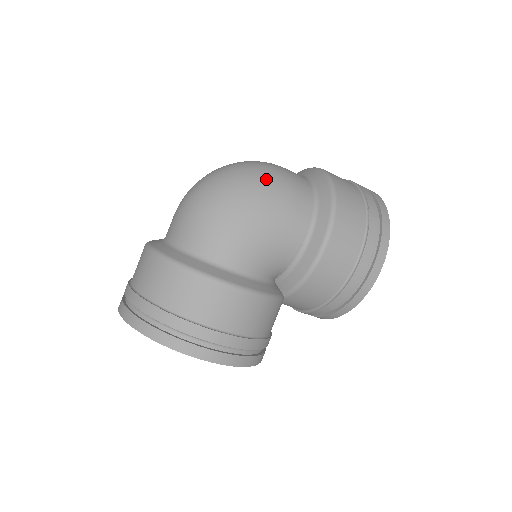
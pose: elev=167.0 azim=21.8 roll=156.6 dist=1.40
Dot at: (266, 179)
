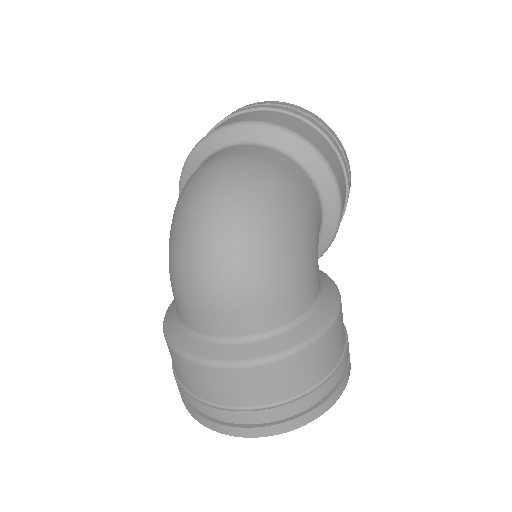
Dot at: (275, 190)
